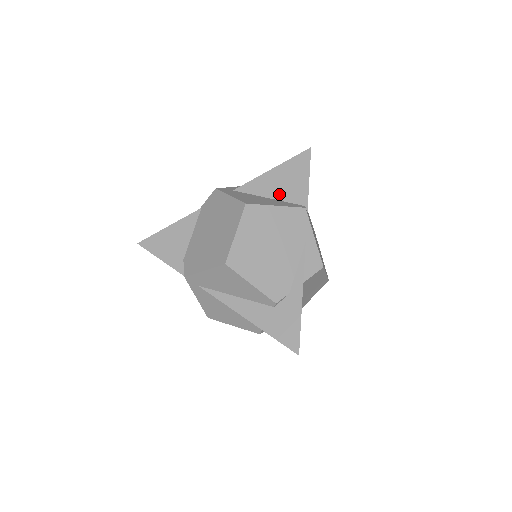
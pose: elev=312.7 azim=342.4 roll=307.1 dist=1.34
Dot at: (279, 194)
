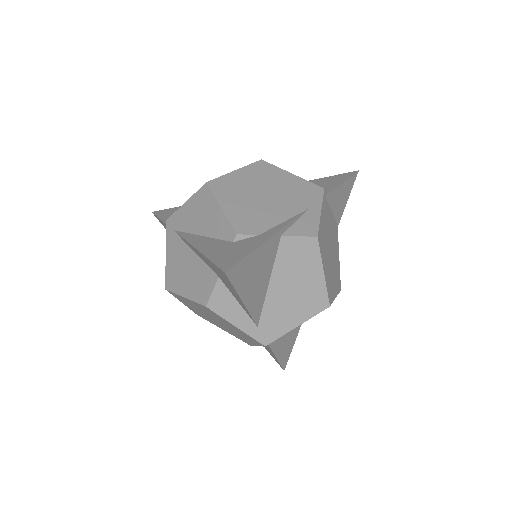
Dot at: occluded
